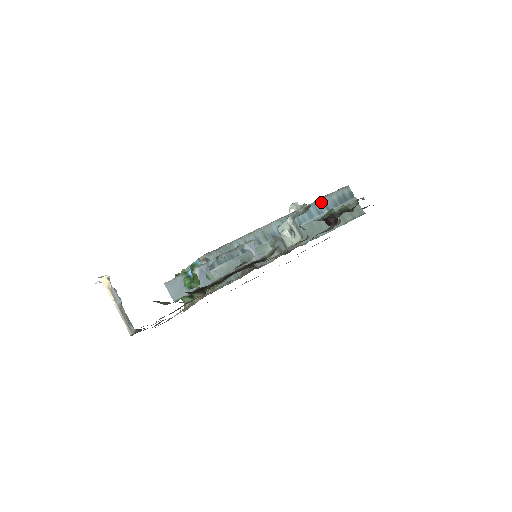
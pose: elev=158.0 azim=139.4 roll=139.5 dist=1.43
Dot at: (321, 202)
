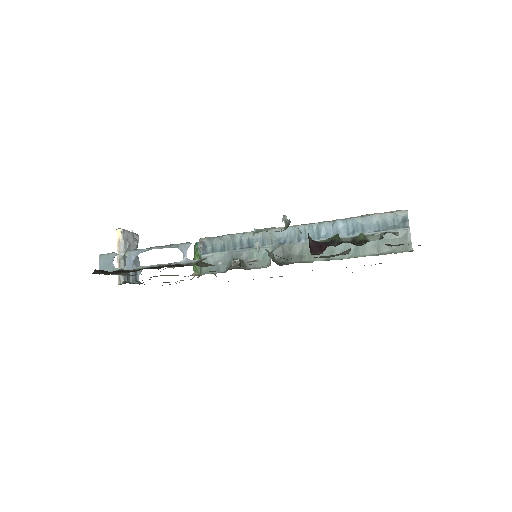
Dot at: (357, 220)
